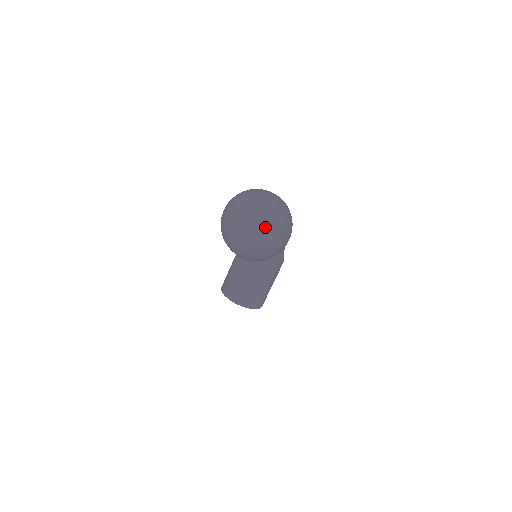
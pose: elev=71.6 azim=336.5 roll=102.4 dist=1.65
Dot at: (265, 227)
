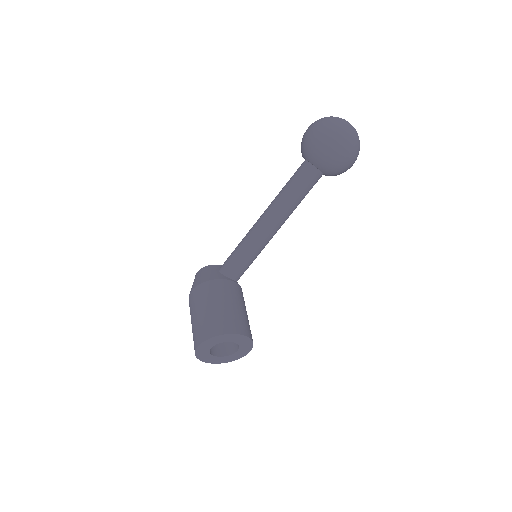
Dot at: occluded
